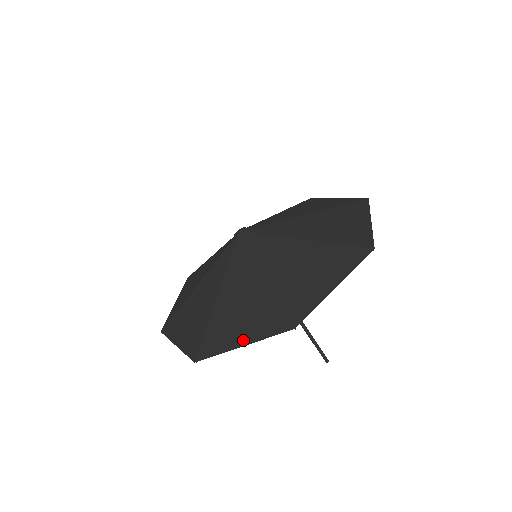
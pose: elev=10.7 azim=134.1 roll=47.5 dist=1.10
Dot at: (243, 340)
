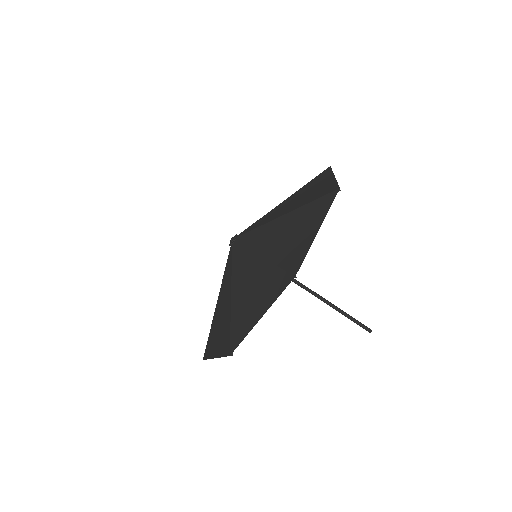
Dot at: (216, 353)
